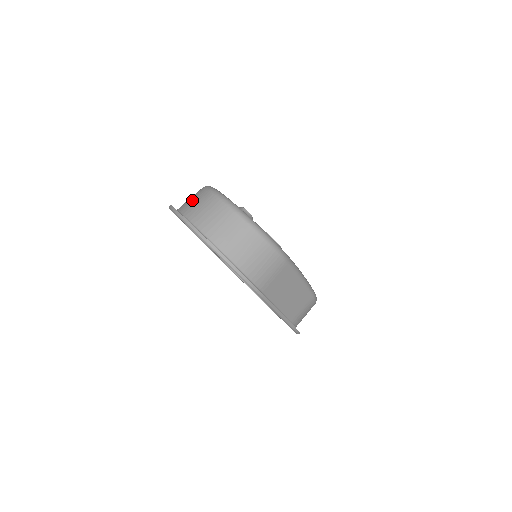
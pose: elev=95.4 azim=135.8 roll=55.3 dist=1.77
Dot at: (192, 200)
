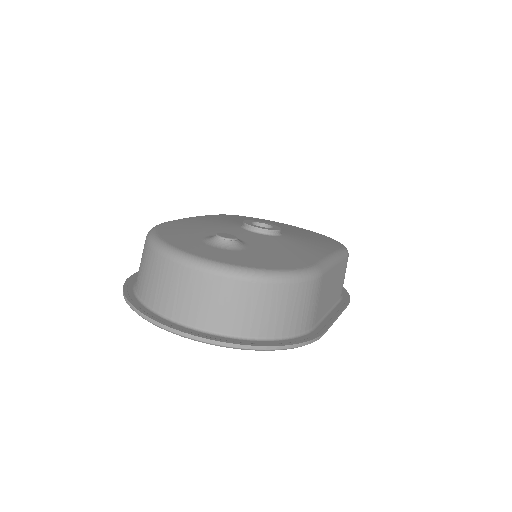
Dot at: (153, 282)
